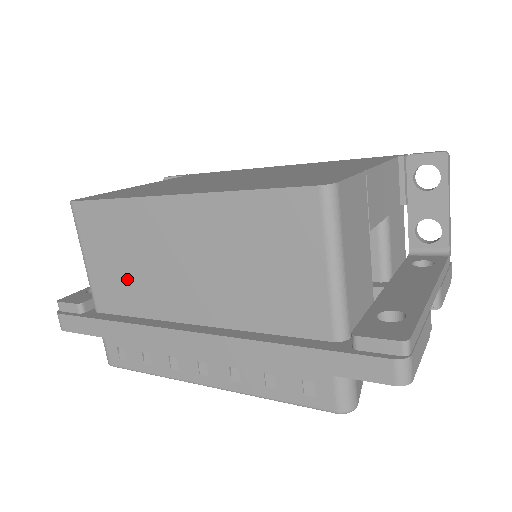
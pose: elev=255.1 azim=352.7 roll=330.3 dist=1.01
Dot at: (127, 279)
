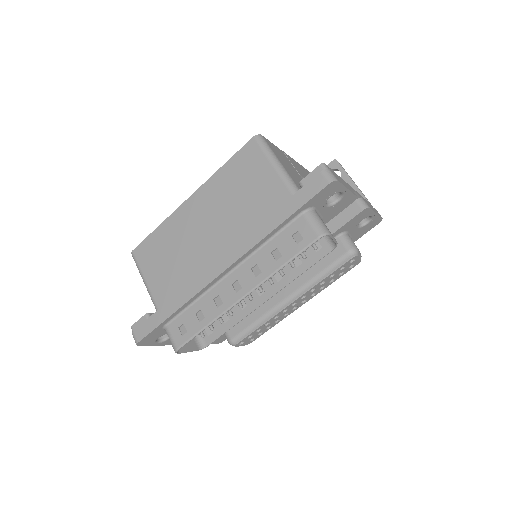
Dot at: (175, 270)
